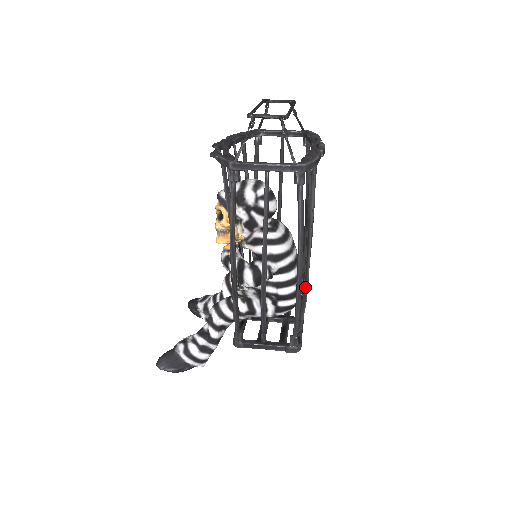
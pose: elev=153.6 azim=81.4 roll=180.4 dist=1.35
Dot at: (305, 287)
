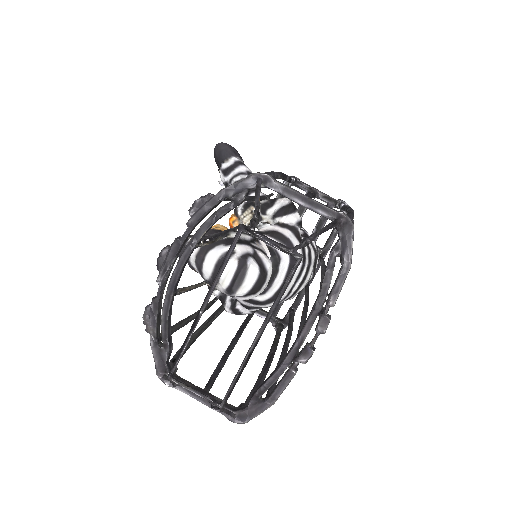
Dot at: occluded
